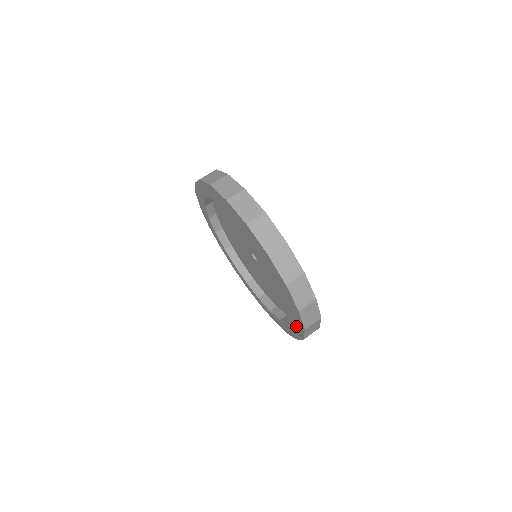
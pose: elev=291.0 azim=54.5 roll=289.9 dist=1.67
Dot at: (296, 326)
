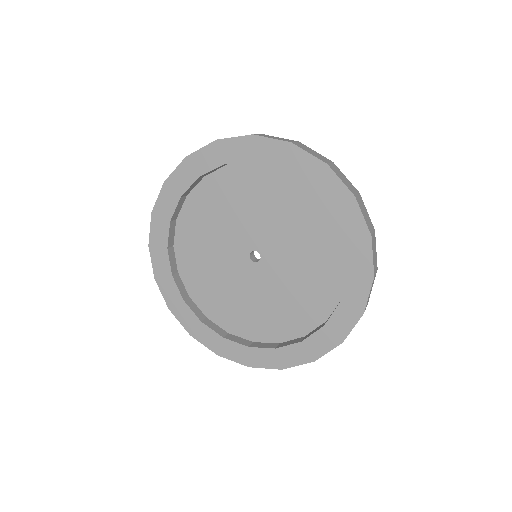
Dot at: (331, 196)
